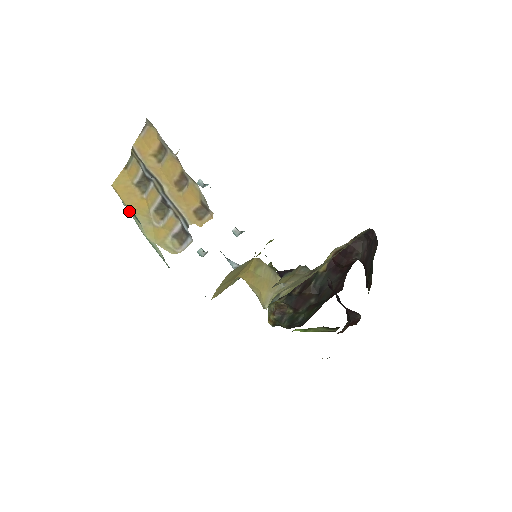
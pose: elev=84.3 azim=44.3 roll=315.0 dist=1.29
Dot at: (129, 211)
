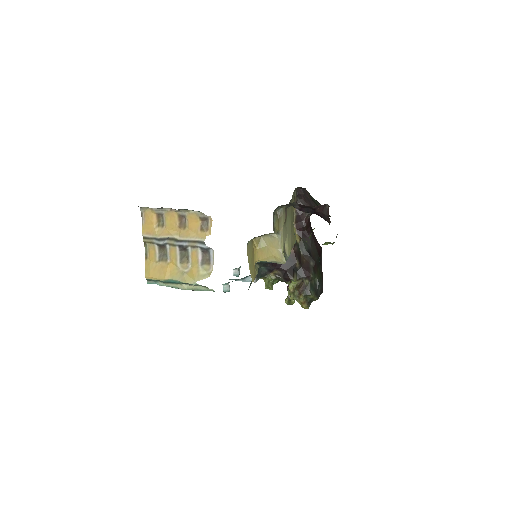
Dot at: (166, 286)
